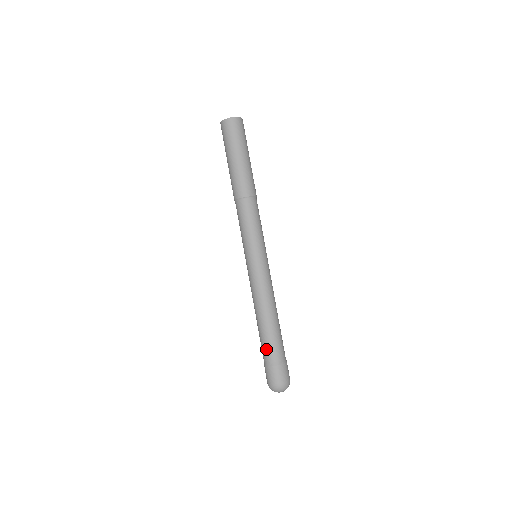
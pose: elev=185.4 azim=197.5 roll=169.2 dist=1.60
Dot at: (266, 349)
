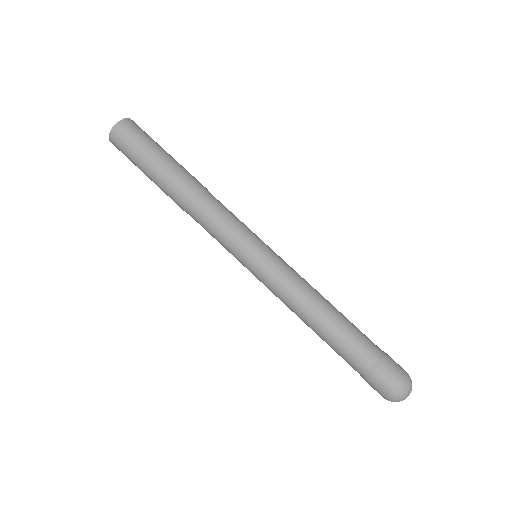
Dot at: (346, 359)
